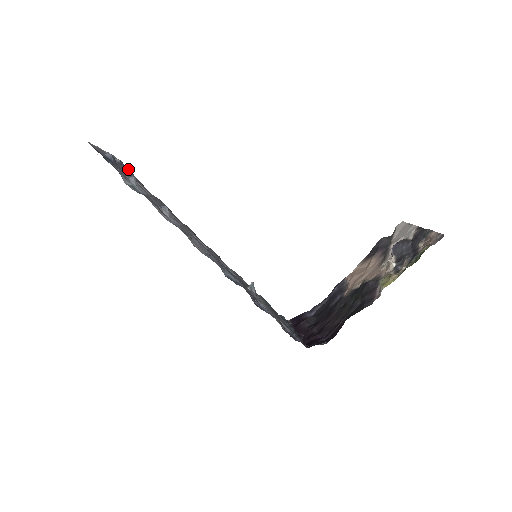
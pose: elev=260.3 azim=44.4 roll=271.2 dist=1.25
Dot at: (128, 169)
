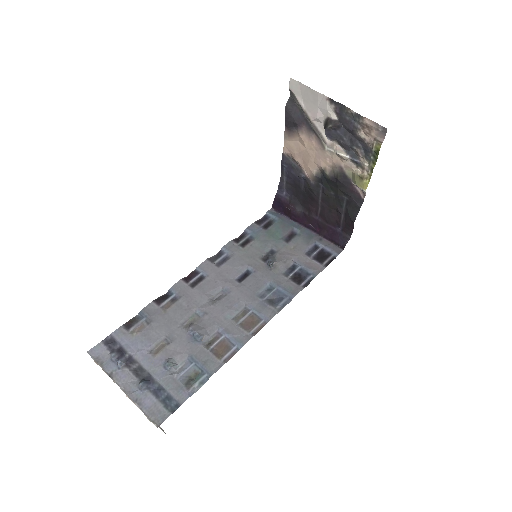
Dot at: (112, 343)
